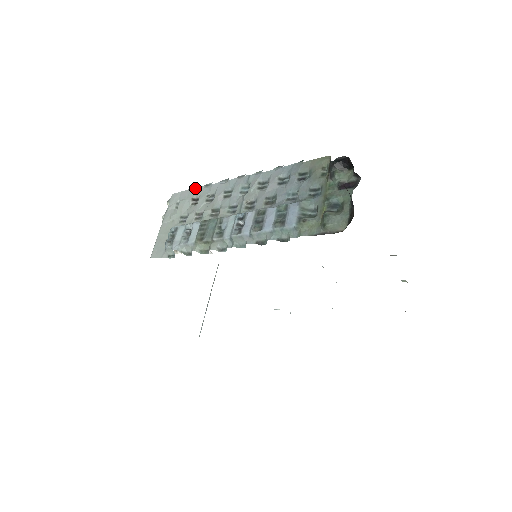
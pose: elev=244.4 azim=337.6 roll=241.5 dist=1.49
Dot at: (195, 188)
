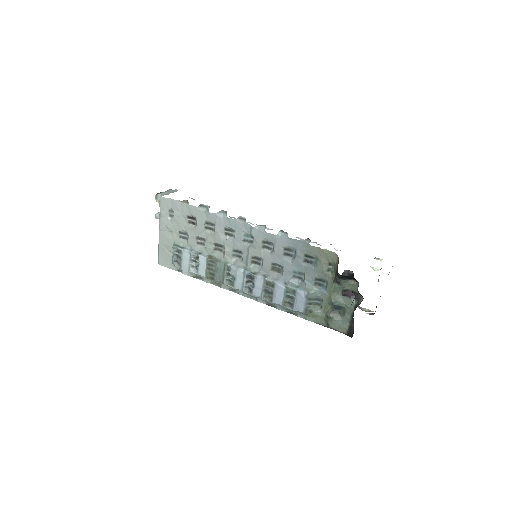
Dot at: (188, 204)
